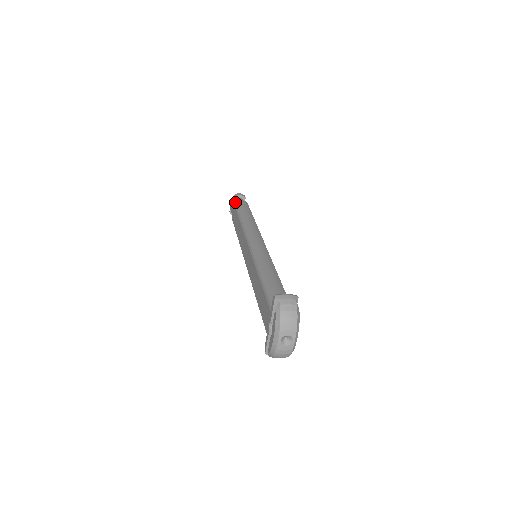
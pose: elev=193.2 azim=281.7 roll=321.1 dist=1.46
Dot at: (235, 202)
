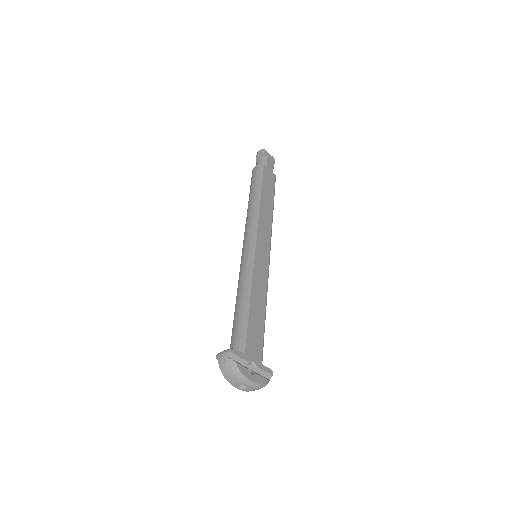
Dot at: occluded
